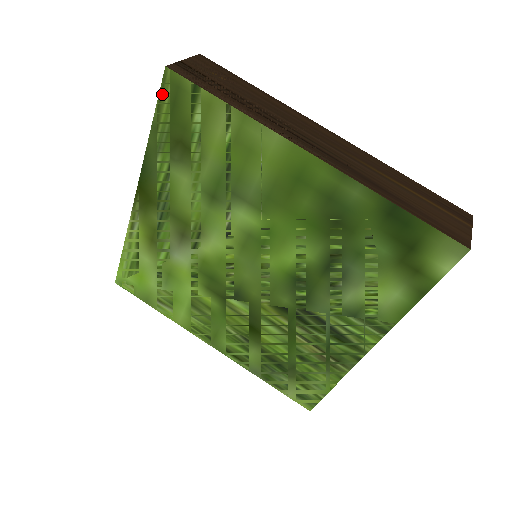
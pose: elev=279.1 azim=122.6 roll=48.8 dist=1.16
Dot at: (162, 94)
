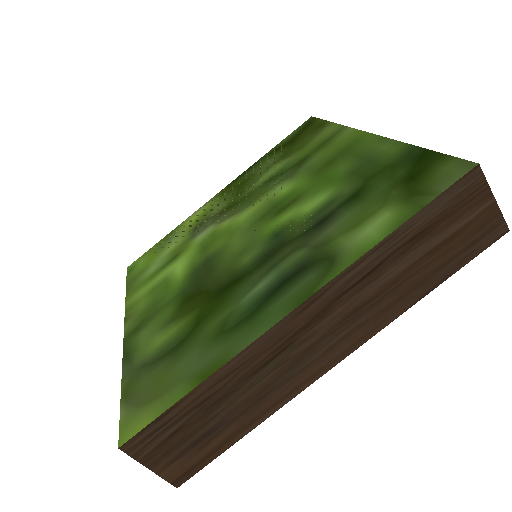
Dot at: (297, 130)
